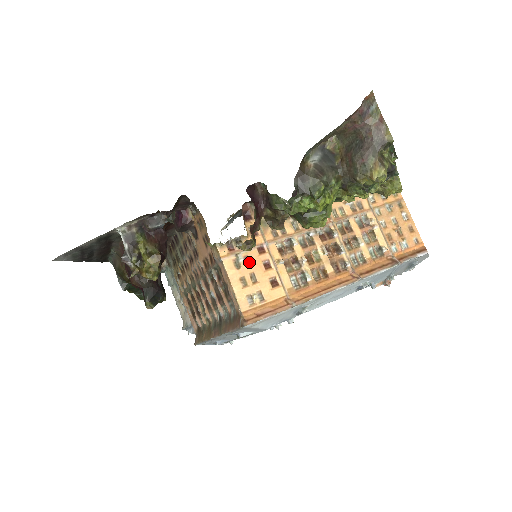
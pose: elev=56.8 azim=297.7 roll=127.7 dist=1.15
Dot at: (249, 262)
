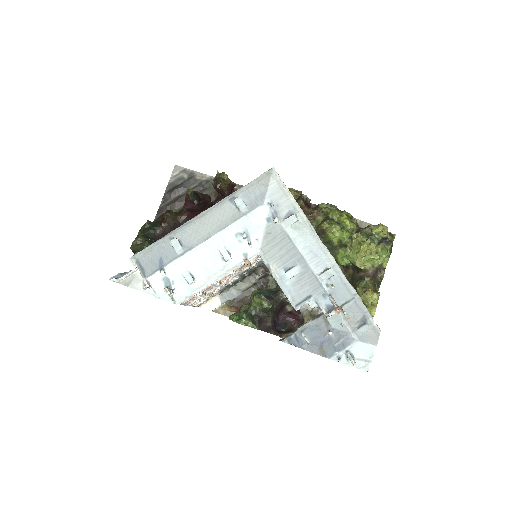
Dot at: occluded
